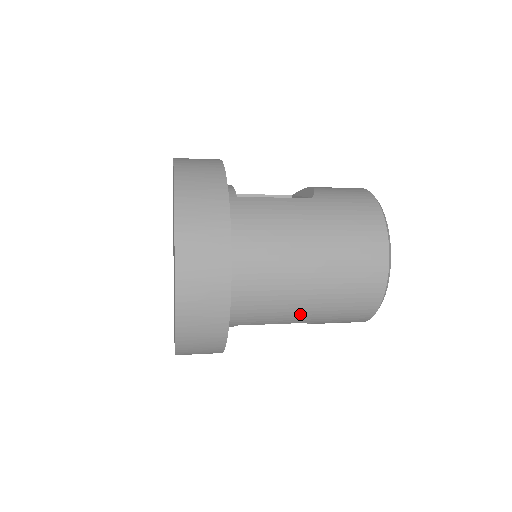
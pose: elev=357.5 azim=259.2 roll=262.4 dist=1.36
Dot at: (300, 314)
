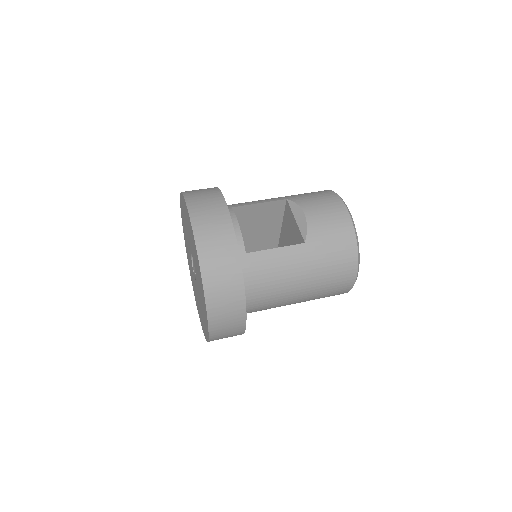
Dot at: occluded
